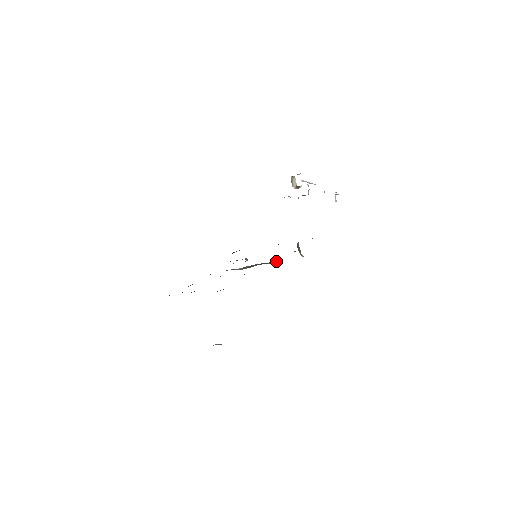
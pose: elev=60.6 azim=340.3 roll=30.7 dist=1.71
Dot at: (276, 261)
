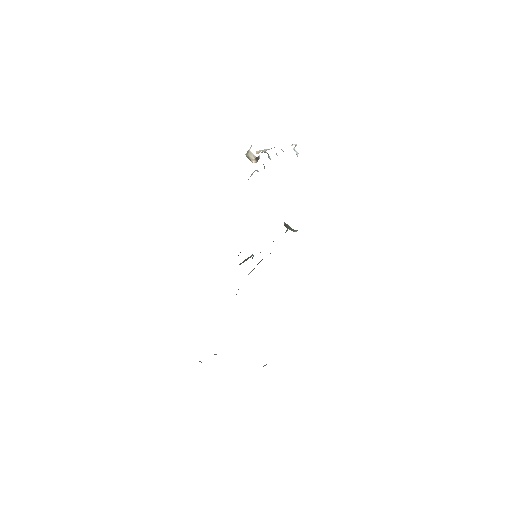
Dot at: occluded
